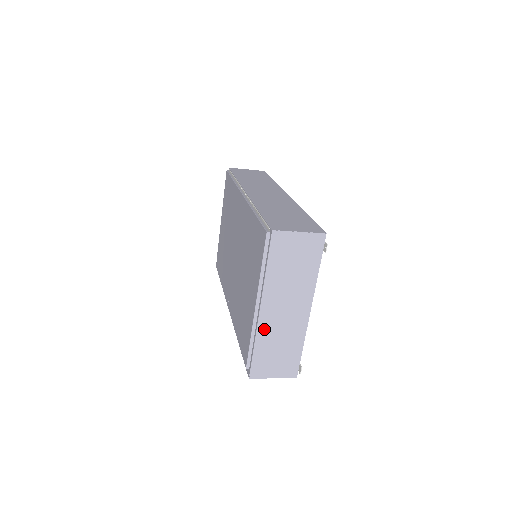
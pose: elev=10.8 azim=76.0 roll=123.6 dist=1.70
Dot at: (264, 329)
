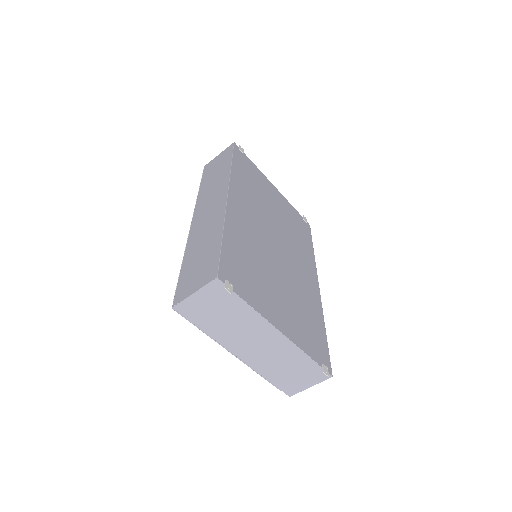
Dot at: (257, 365)
